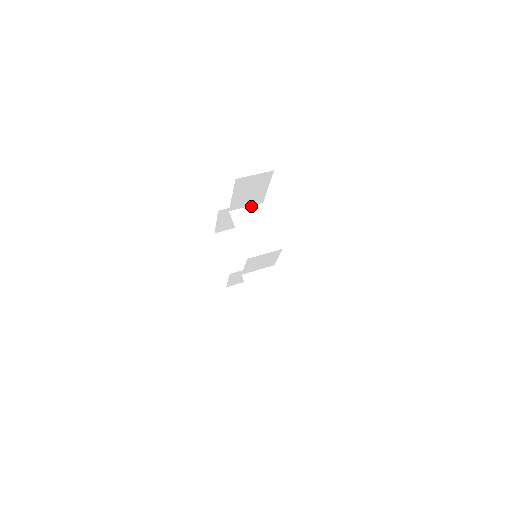
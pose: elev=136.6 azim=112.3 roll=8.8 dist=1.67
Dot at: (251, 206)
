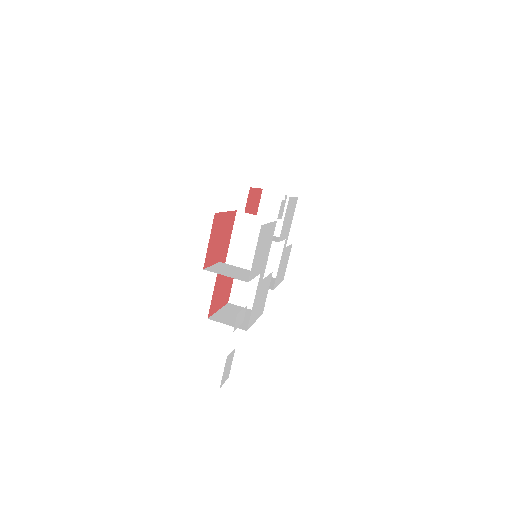
Dot at: (262, 217)
